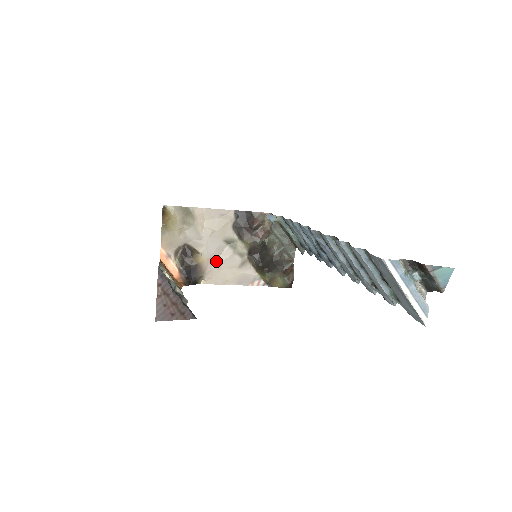
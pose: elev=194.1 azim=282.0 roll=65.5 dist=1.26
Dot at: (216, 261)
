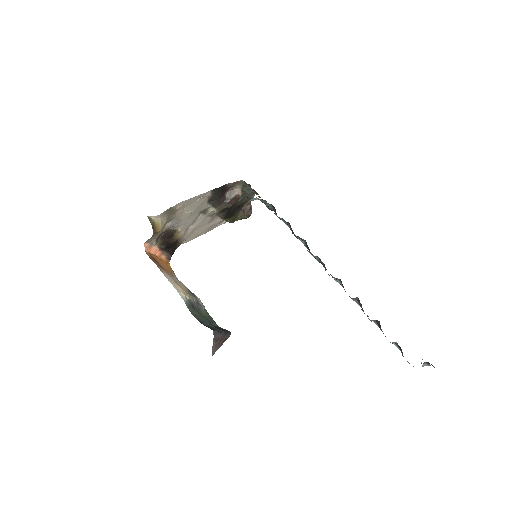
Dot at: (191, 228)
